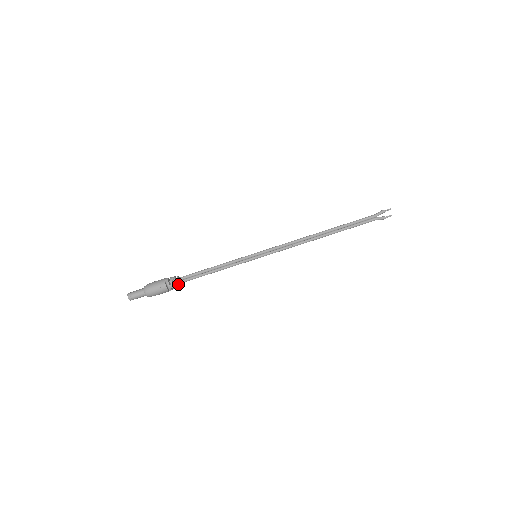
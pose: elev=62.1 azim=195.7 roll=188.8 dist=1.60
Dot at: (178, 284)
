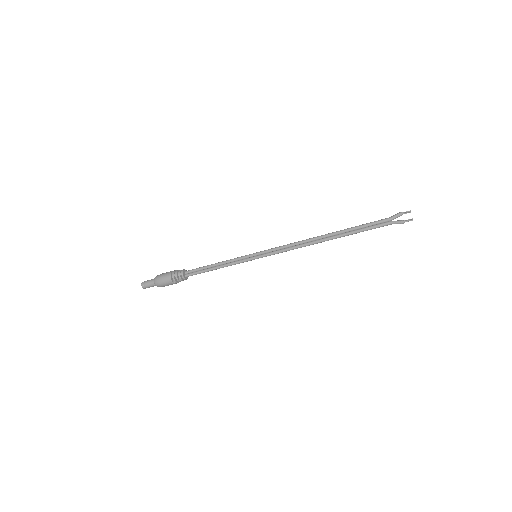
Dot at: (184, 279)
